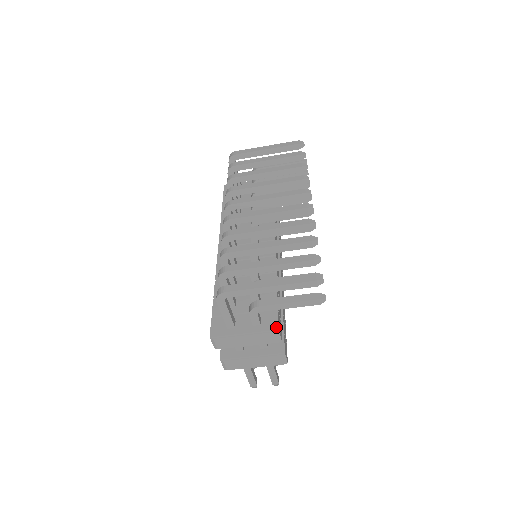
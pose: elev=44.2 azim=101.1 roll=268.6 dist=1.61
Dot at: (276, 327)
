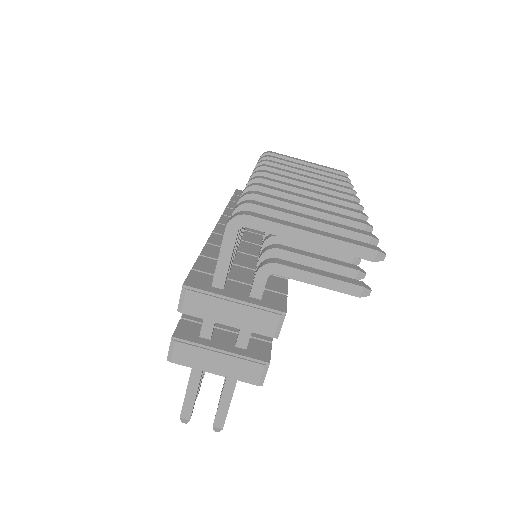
Dot at: (283, 309)
